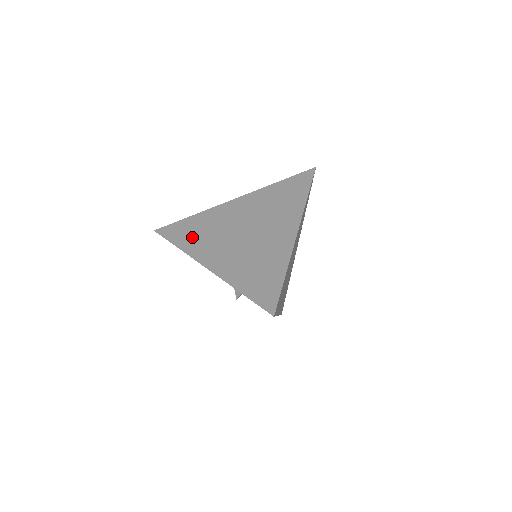
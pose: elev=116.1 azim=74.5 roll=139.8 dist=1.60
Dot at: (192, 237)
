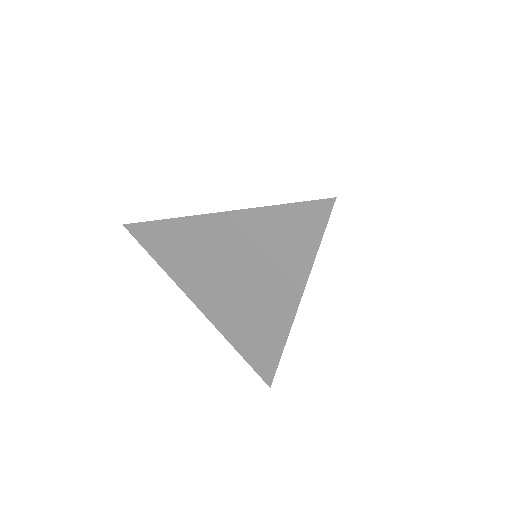
Dot at: (172, 258)
